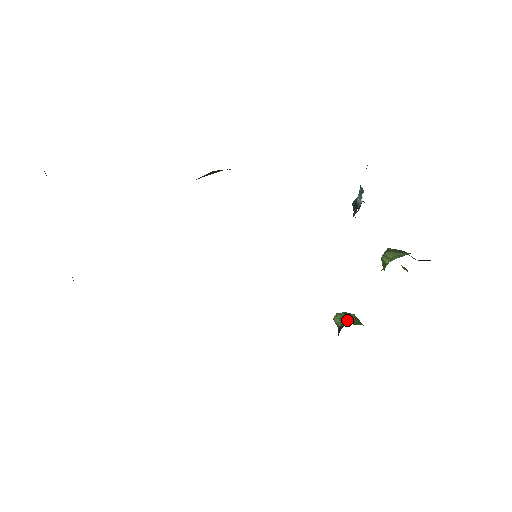
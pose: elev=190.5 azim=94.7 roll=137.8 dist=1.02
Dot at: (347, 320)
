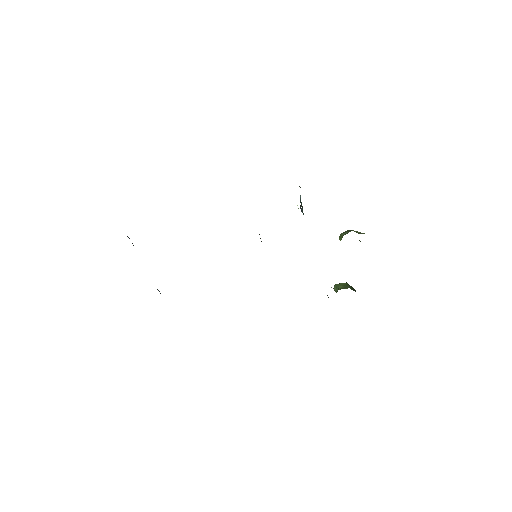
Dot at: (339, 287)
